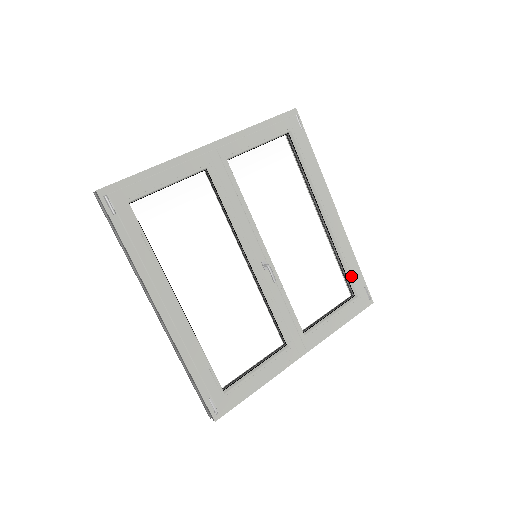
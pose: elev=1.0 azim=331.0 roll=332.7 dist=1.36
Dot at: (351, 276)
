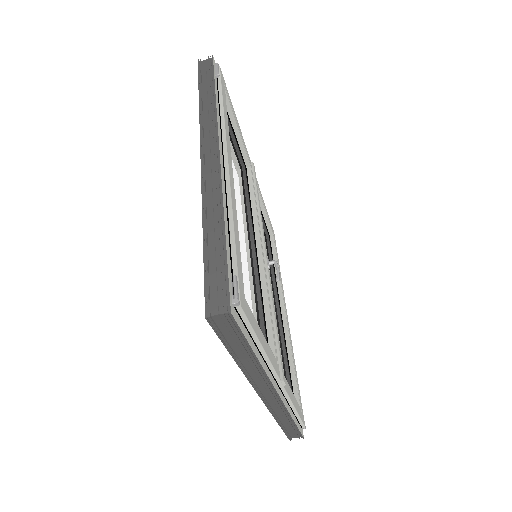
Dot at: (296, 381)
